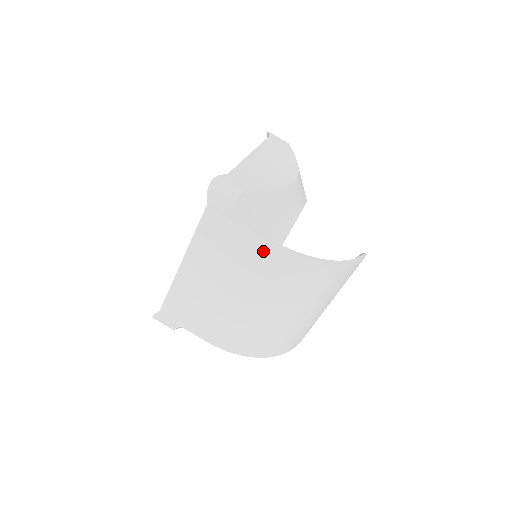
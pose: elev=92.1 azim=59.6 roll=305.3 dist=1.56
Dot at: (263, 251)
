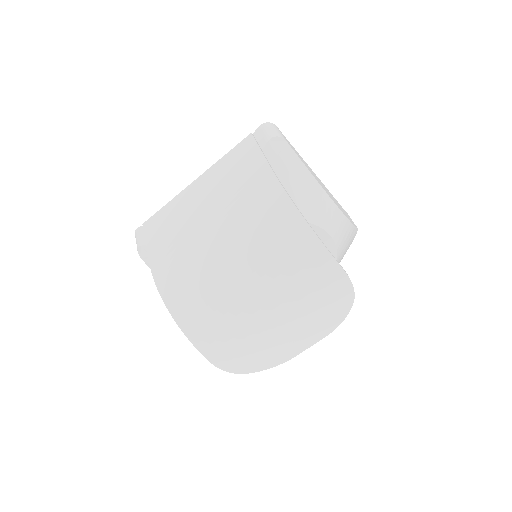
Dot at: (261, 178)
